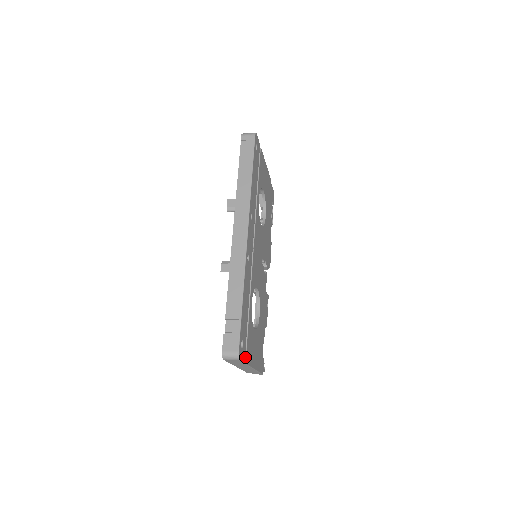
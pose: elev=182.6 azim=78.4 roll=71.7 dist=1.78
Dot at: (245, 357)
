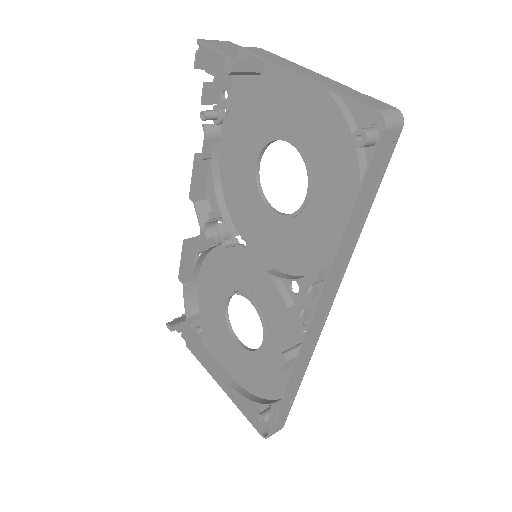
Dot at: occluded
